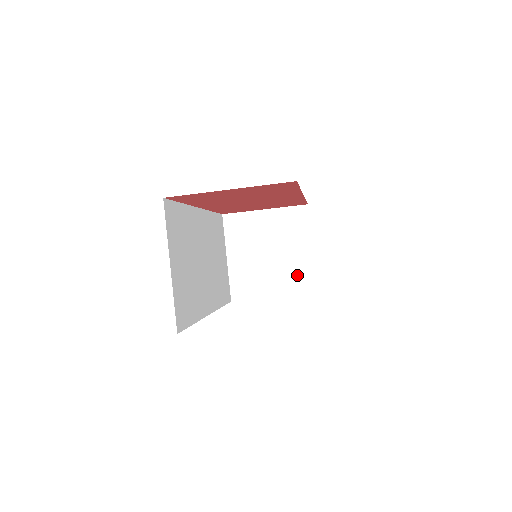
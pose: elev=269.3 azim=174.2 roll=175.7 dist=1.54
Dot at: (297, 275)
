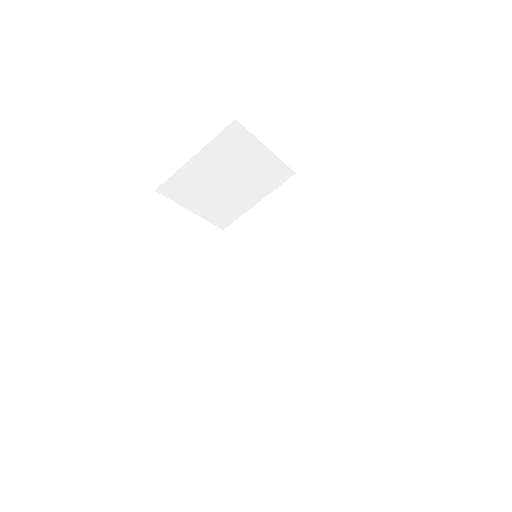
Dot at: (227, 210)
